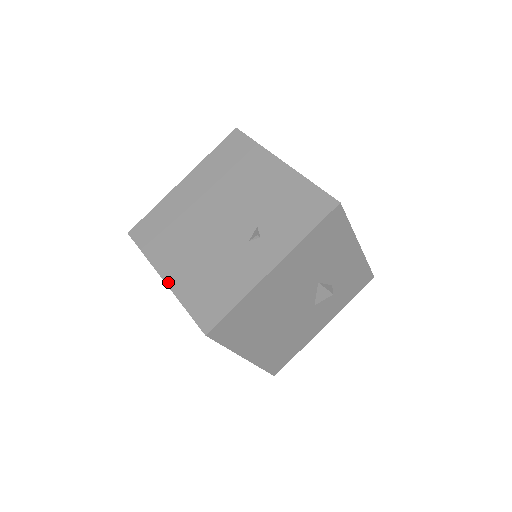
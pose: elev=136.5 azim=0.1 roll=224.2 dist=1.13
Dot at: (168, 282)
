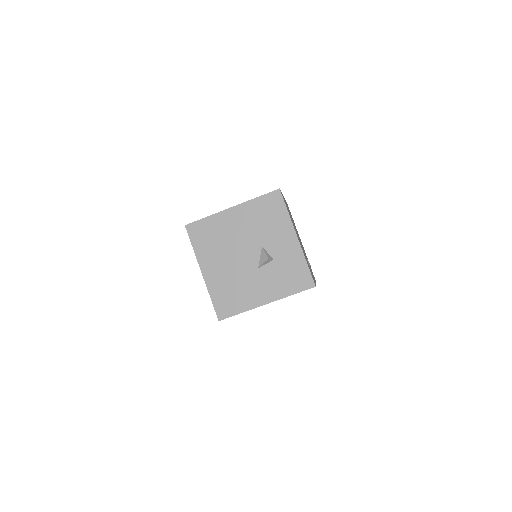
Dot at: occluded
